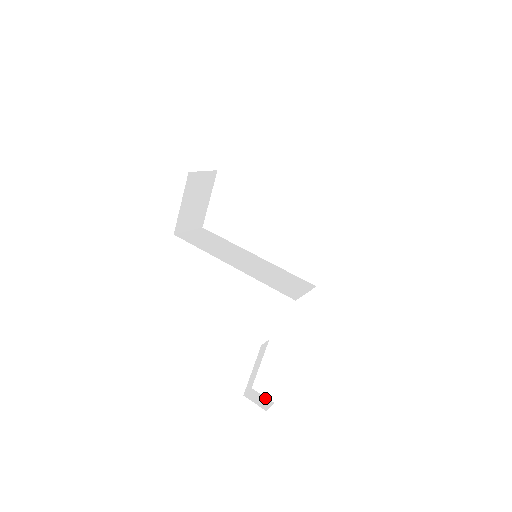
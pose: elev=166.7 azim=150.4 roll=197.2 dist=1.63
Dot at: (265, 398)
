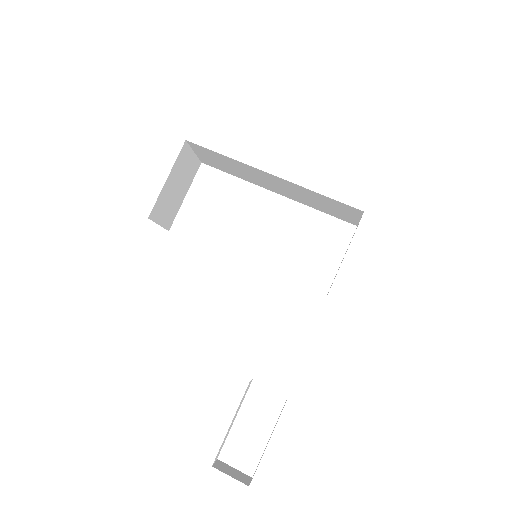
Dot at: (239, 471)
